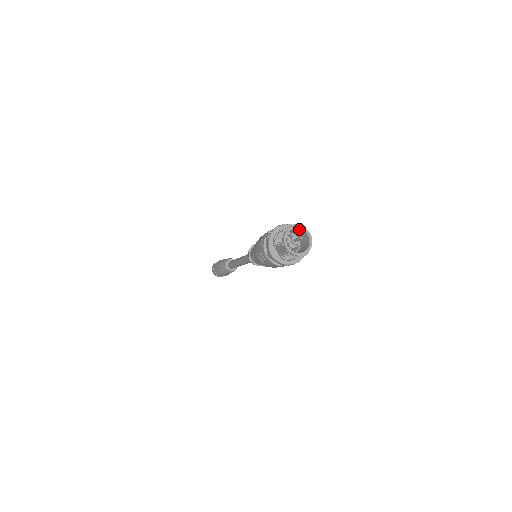
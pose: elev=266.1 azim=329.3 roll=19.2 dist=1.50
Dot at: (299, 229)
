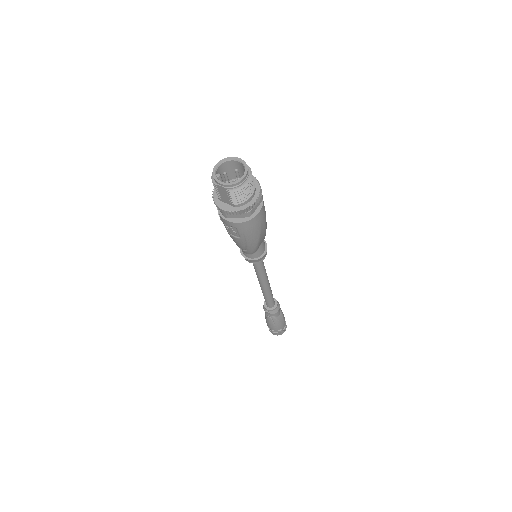
Dot at: (227, 163)
